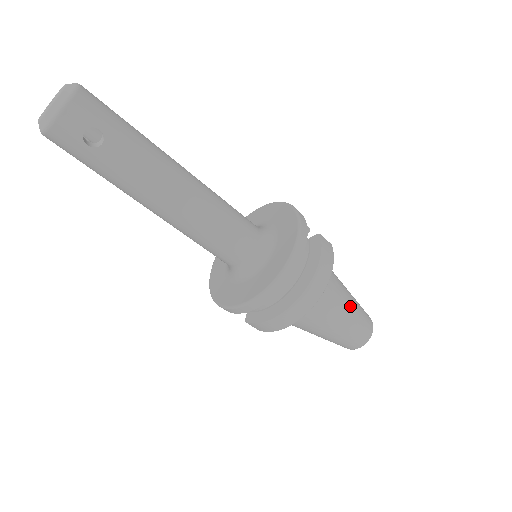
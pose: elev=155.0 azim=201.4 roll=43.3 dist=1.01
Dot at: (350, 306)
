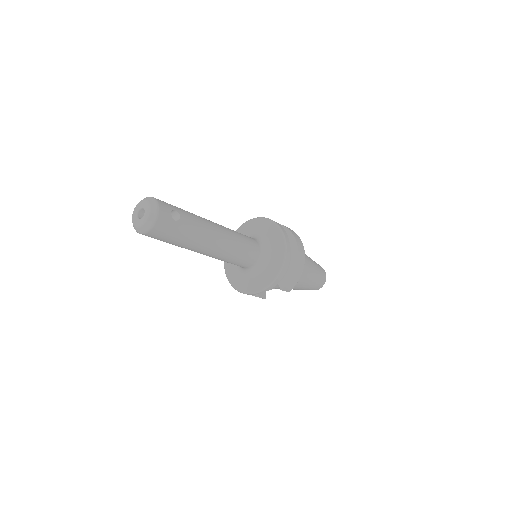
Dot at: occluded
